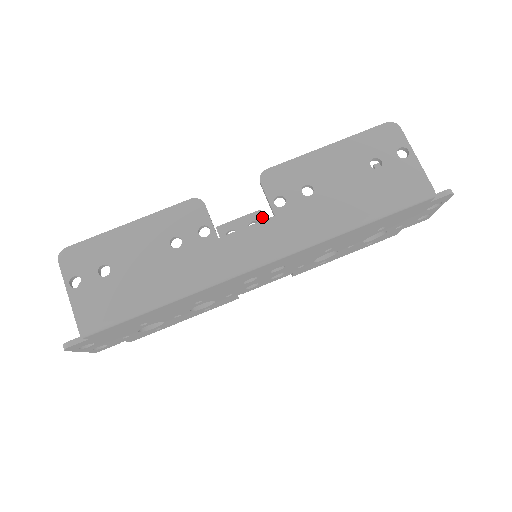
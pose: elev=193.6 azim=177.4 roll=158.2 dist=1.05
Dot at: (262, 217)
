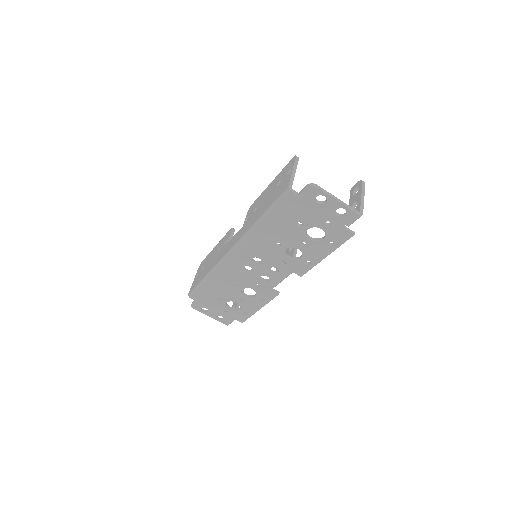
Dot at: occluded
